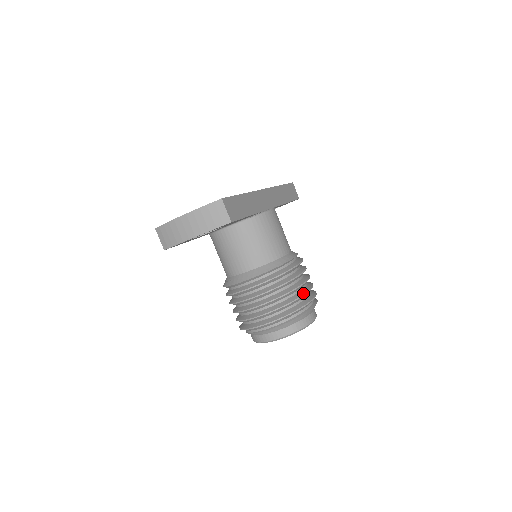
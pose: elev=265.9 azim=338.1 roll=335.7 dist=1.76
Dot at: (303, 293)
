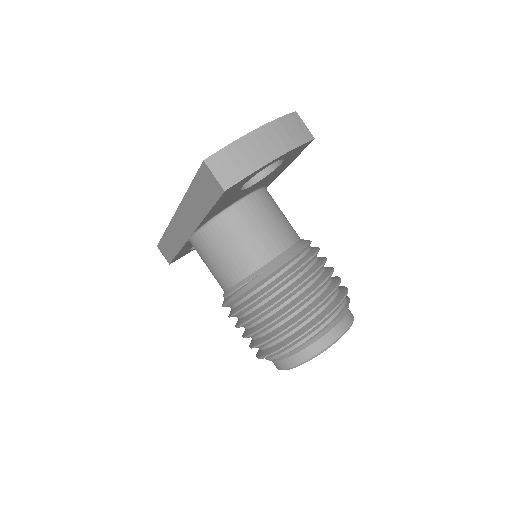
Dot at: (336, 276)
